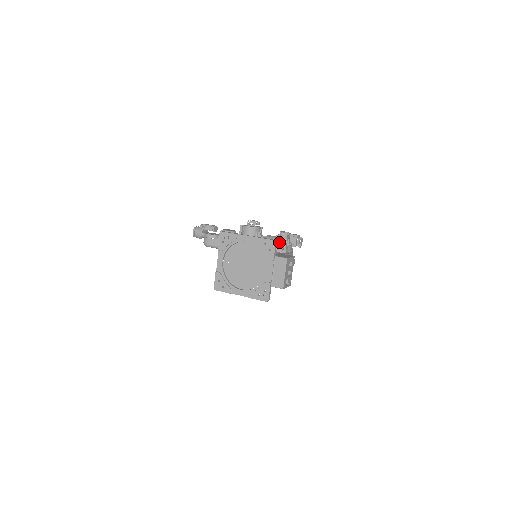
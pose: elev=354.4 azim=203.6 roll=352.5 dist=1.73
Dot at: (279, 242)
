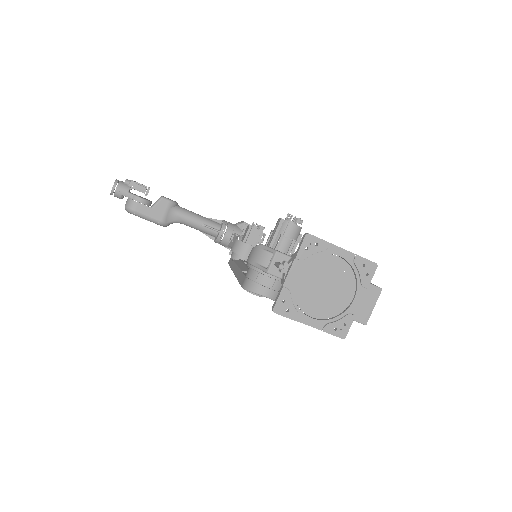
Dot at: (252, 236)
